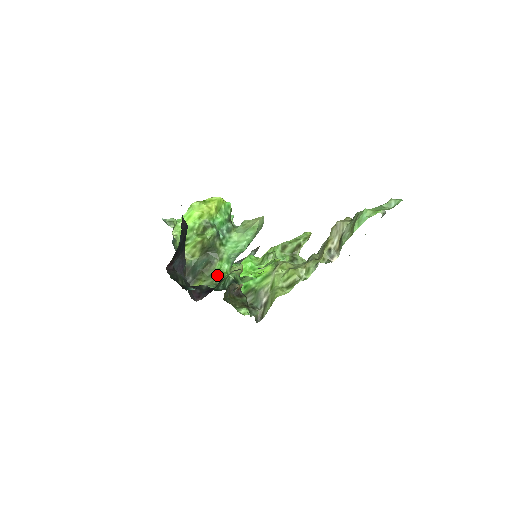
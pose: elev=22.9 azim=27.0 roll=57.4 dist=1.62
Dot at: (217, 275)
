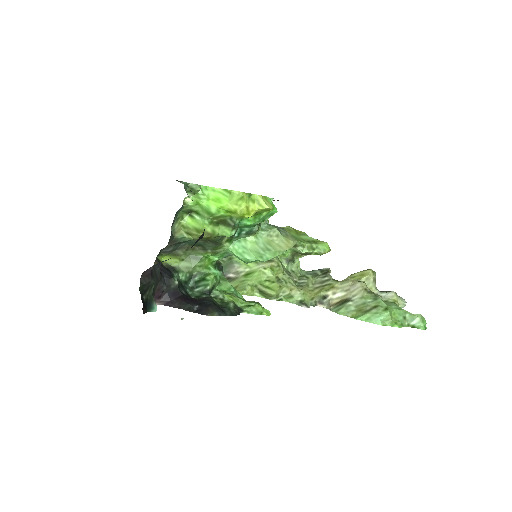
Dot at: (199, 263)
